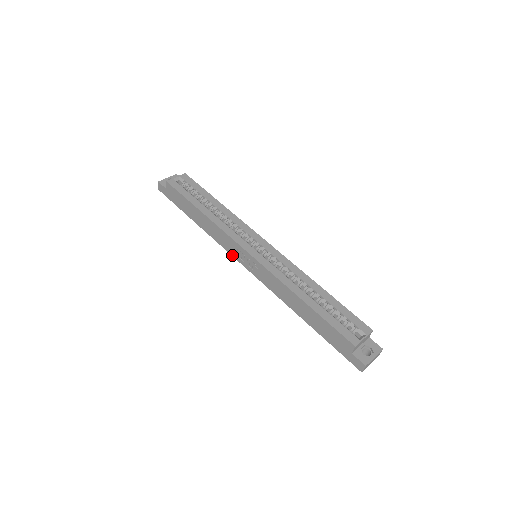
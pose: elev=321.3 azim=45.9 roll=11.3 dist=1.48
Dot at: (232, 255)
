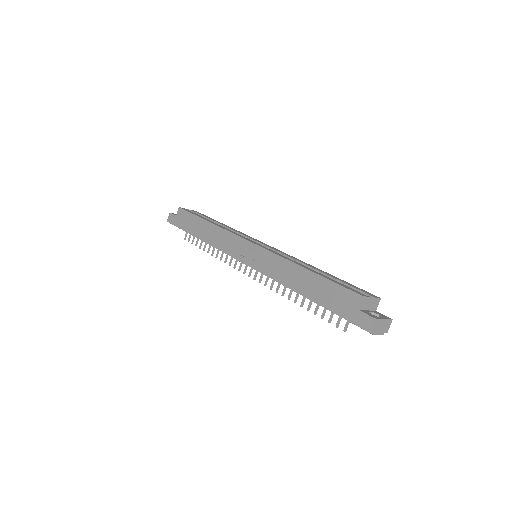
Dot at: (231, 255)
